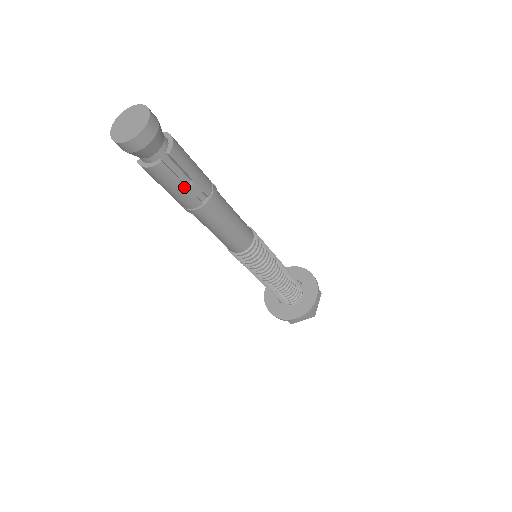
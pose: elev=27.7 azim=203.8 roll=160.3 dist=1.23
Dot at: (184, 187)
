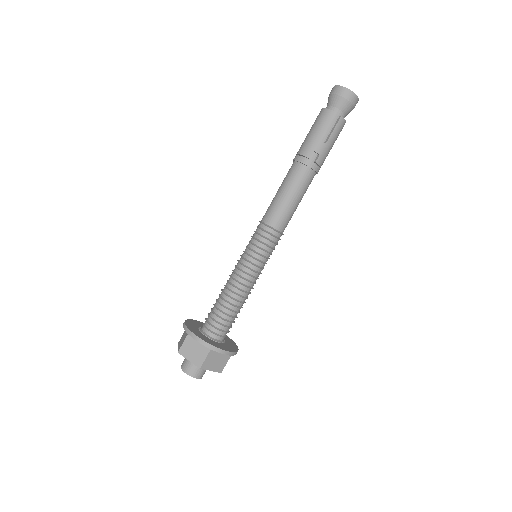
Dot at: (321, 137)
